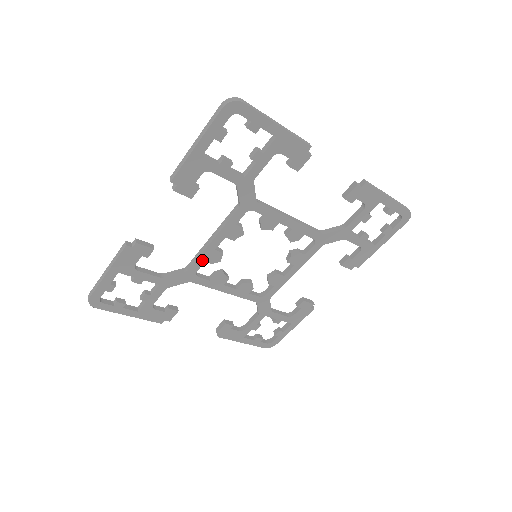
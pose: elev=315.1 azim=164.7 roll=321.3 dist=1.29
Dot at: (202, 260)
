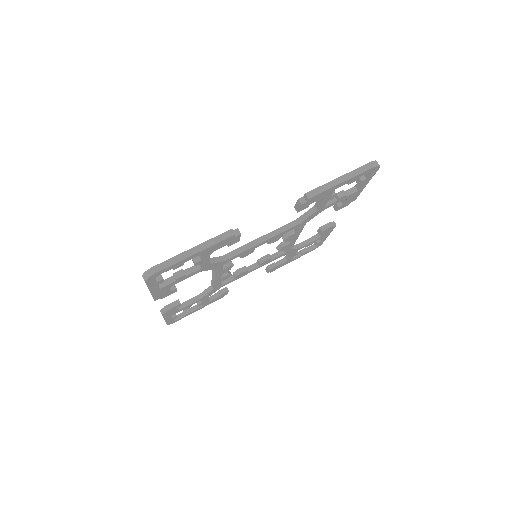
Dot at: (241, 254)
